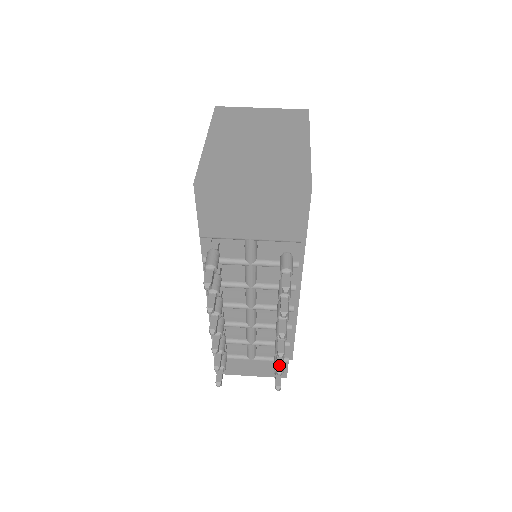
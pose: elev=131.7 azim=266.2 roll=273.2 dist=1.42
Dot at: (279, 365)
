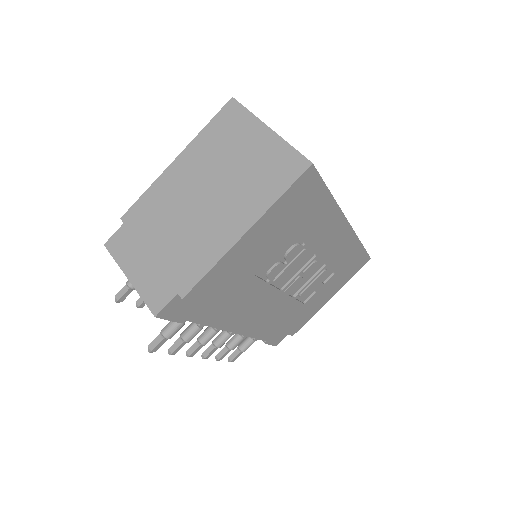
Dot at: (220, 354)
